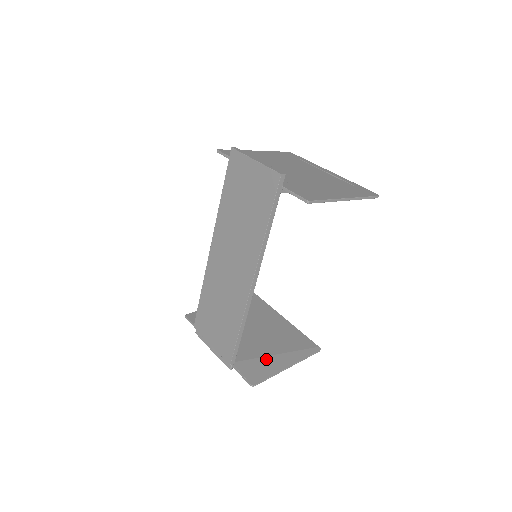
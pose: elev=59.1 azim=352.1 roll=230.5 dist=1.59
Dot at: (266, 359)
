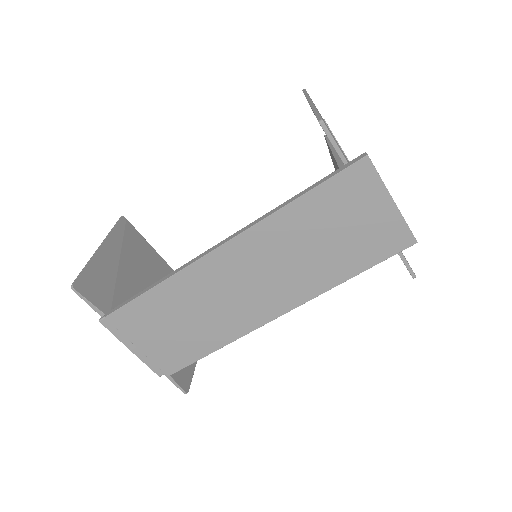
Dot at: occluded
